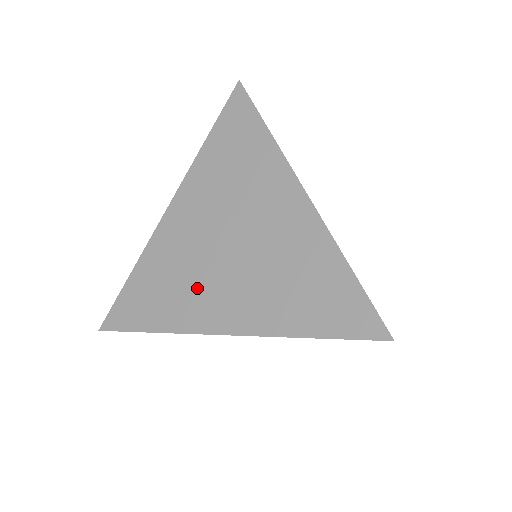
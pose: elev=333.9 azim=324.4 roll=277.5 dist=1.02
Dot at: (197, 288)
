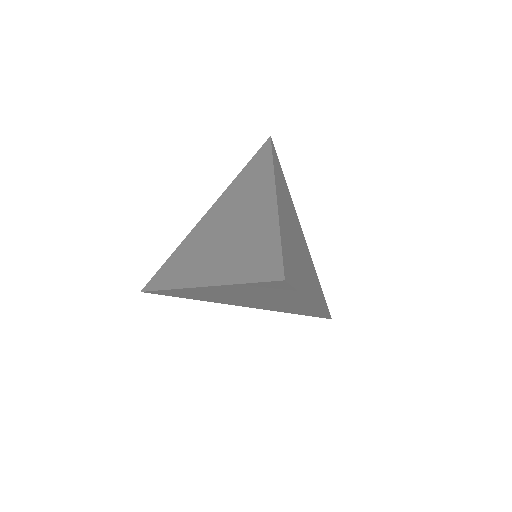
Dot at: (198, 260)
